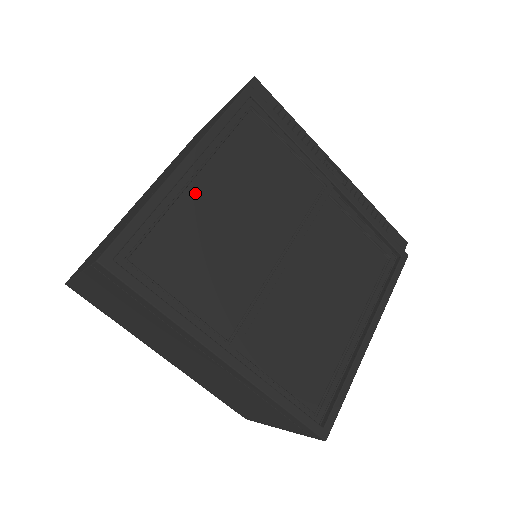
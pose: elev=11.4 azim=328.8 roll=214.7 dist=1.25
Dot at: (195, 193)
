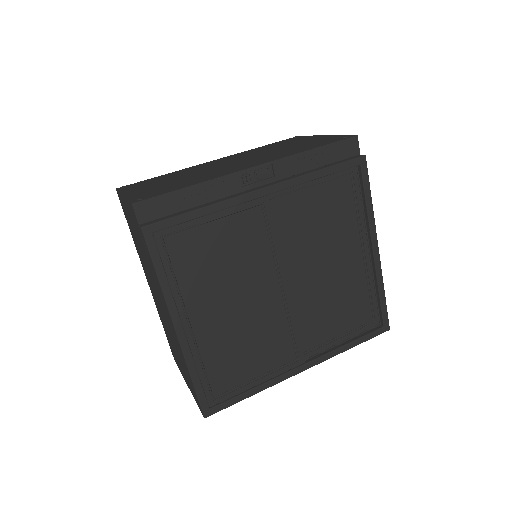
Dot at: (201, 331)
